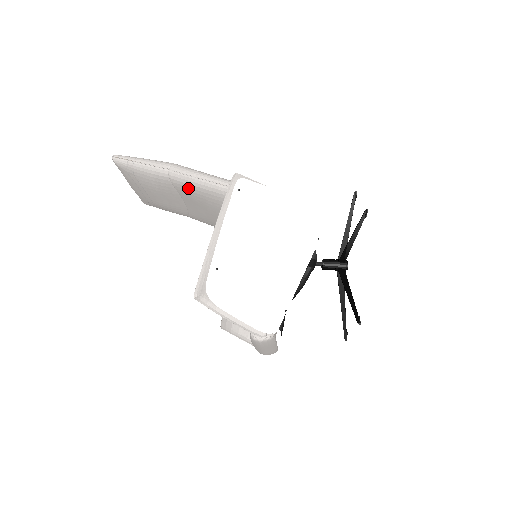
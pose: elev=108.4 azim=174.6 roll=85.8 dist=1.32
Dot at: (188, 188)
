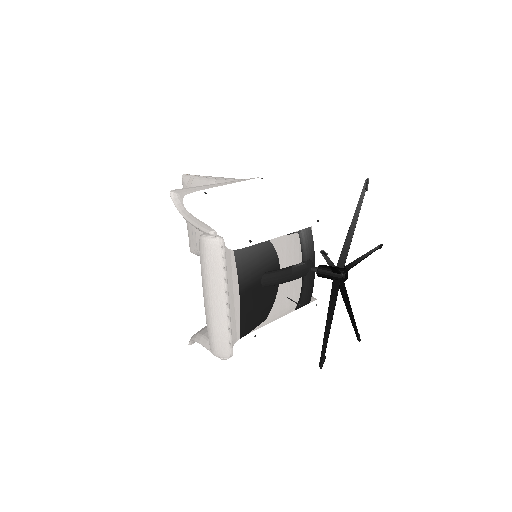
Dot at: occluded
